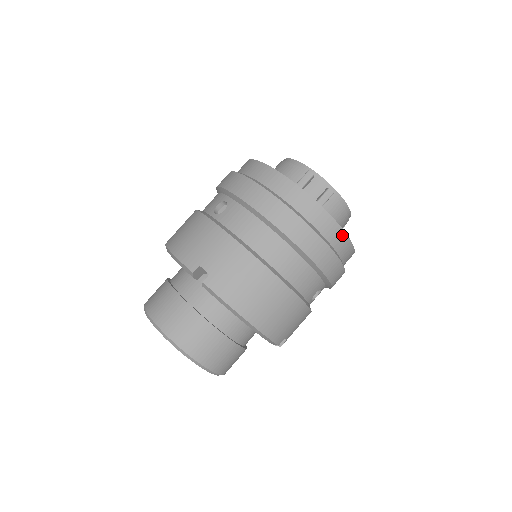
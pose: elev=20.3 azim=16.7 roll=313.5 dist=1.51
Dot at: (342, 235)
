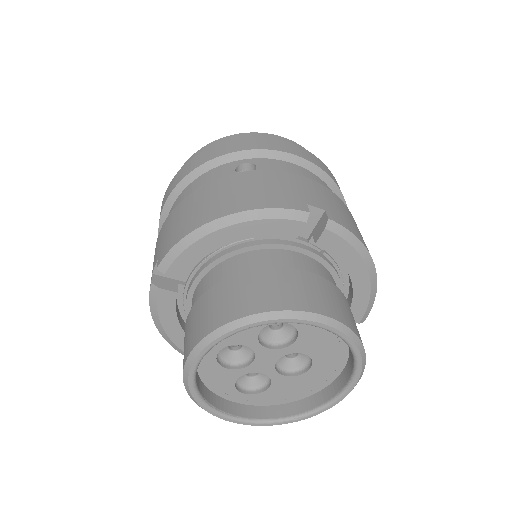
Dot at: occluded
